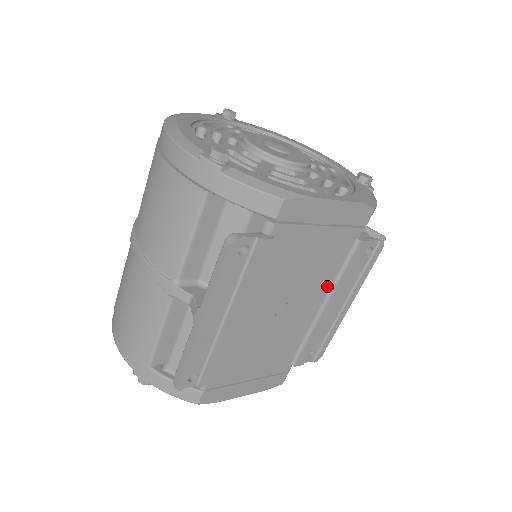
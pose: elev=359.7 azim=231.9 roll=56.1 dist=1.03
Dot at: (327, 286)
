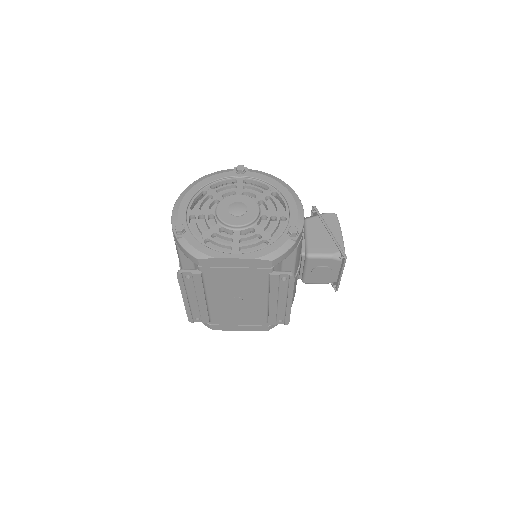
Dot at: (264, 292)
